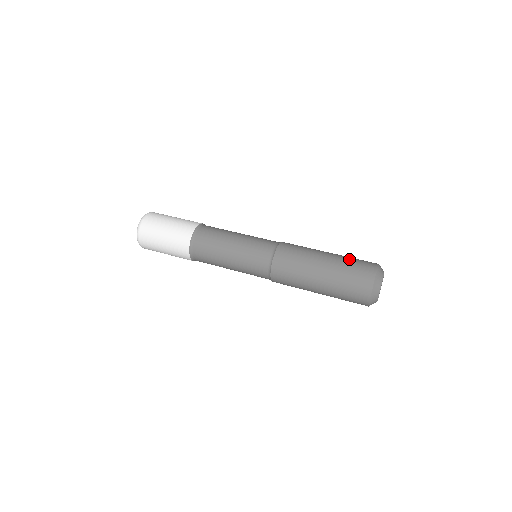
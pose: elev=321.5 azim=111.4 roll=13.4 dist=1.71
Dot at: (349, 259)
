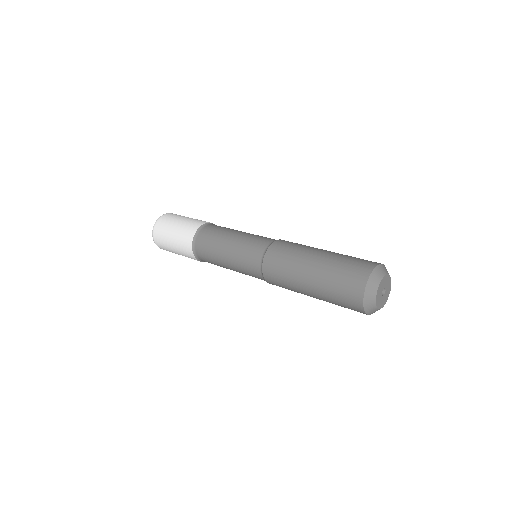
Dot at: (339, 263)
